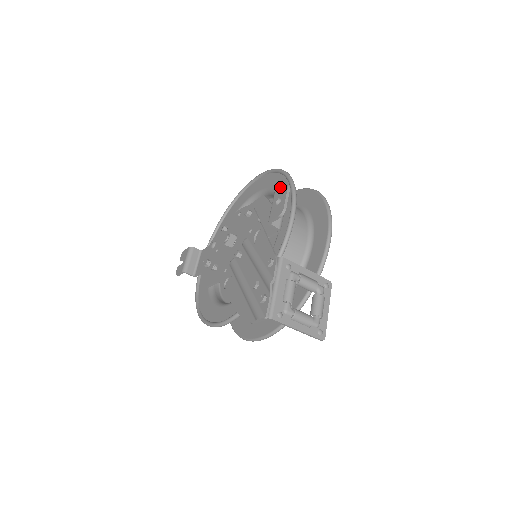
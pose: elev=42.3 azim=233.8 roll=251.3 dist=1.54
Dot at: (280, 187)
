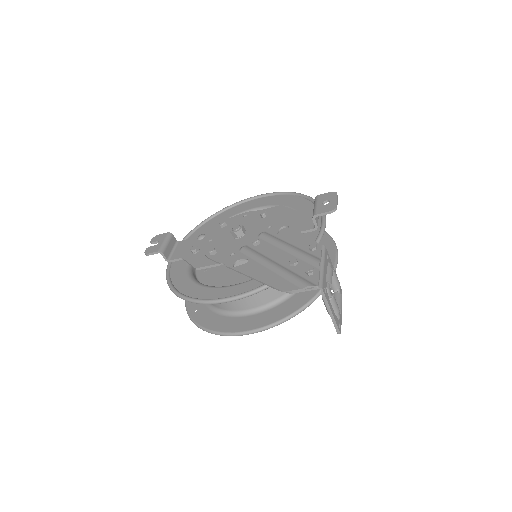
Dot at: (325, 194)
